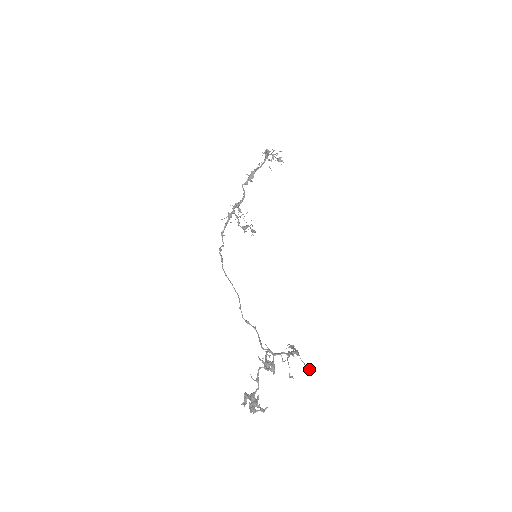
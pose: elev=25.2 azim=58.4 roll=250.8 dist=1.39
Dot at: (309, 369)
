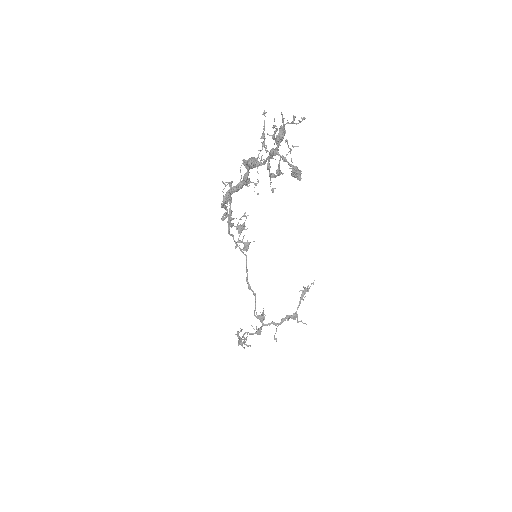
Dot at: occluded
